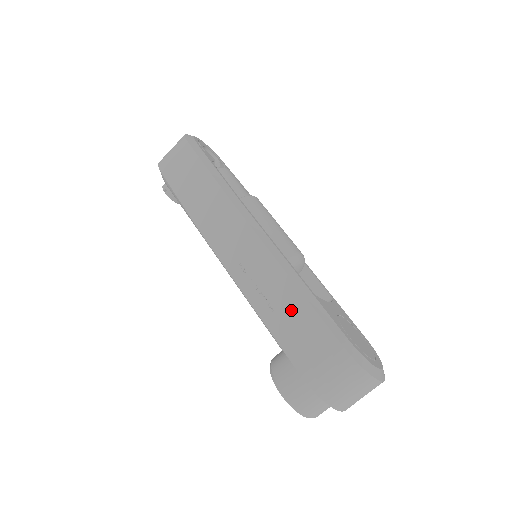
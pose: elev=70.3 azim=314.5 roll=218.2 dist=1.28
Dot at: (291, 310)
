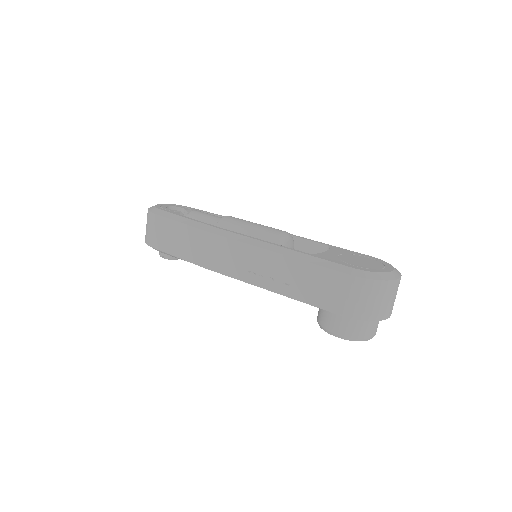
Dot at: (302, 276)
